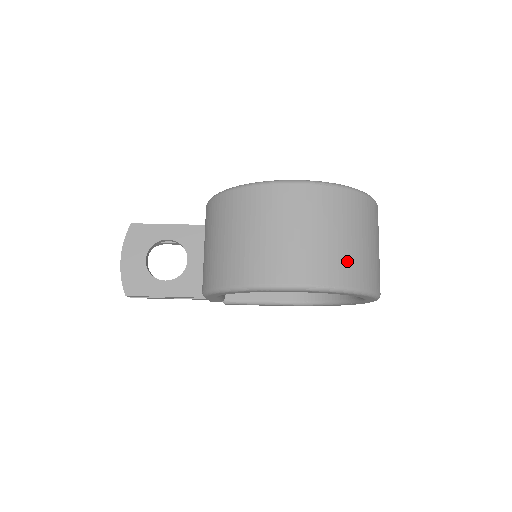
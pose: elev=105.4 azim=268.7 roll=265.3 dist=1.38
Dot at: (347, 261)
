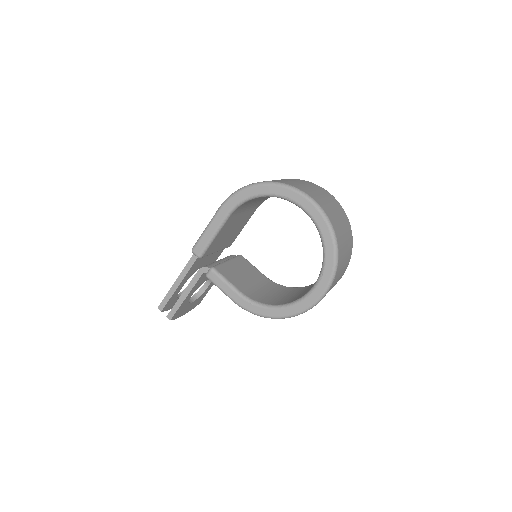
Dot at: (348, 257)
